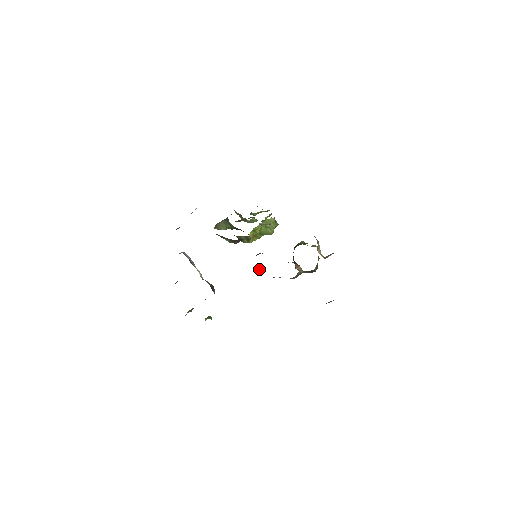
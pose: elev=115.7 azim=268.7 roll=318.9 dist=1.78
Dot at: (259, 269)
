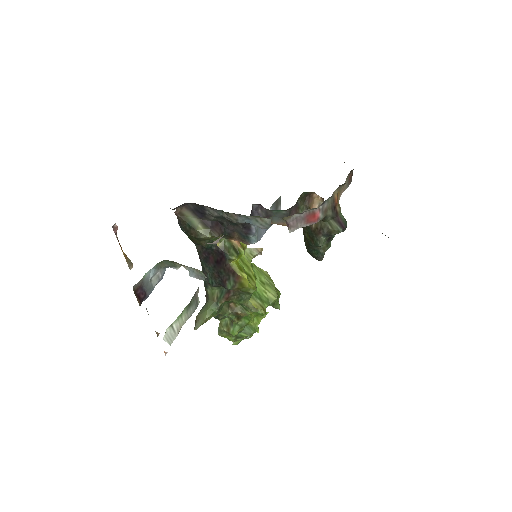
Dot at: (261, 224)
